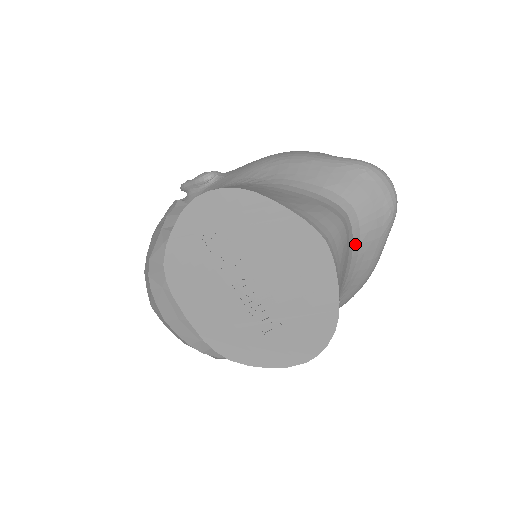
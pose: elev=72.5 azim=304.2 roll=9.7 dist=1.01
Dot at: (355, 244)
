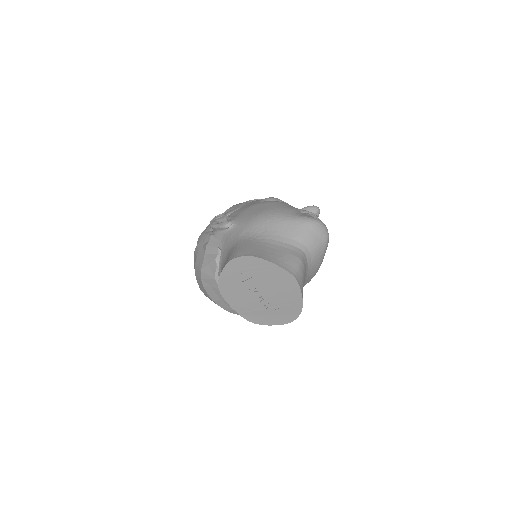
Dot at: (309, 264)
